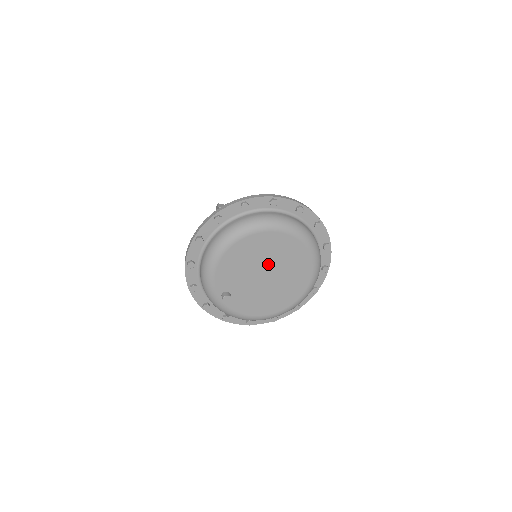
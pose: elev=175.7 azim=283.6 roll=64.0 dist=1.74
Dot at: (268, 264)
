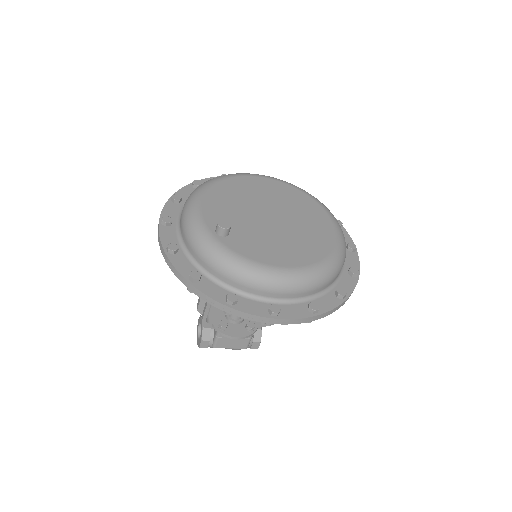
Dot at: (269, 206)
